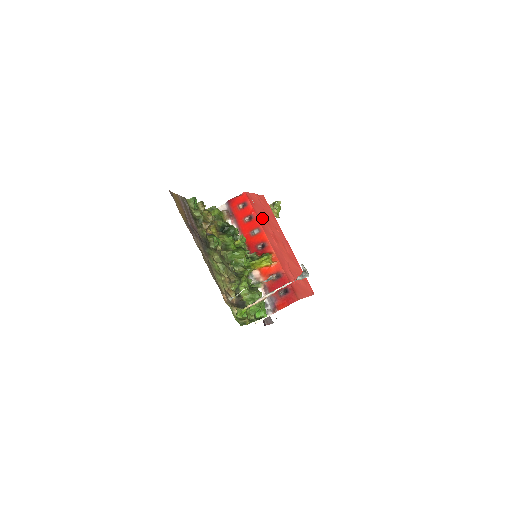
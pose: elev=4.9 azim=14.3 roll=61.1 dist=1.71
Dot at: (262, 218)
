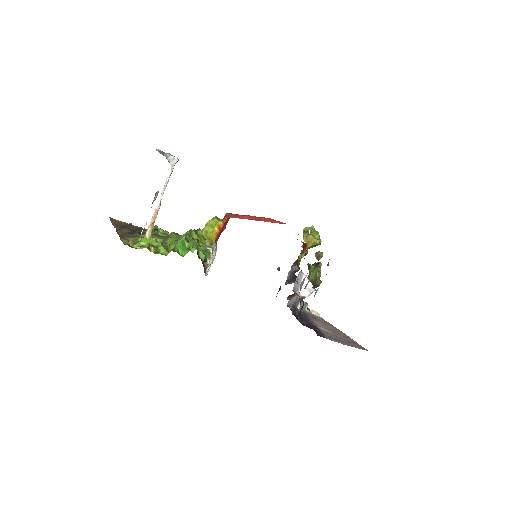
Dot at: occluded
